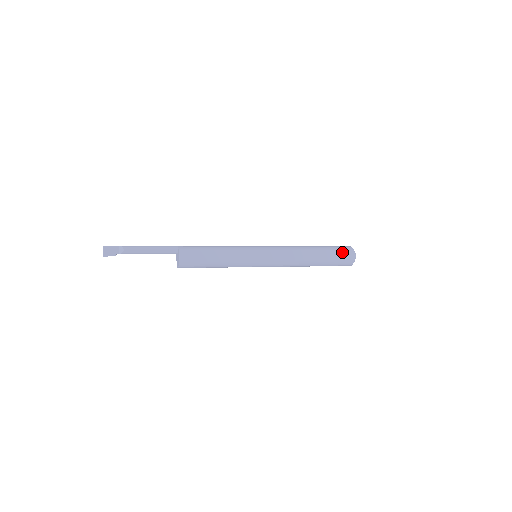
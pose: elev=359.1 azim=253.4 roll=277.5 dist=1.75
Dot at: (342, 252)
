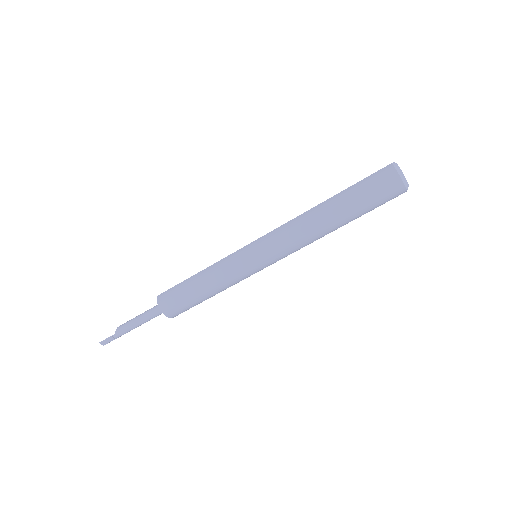
Dot at: occluded
